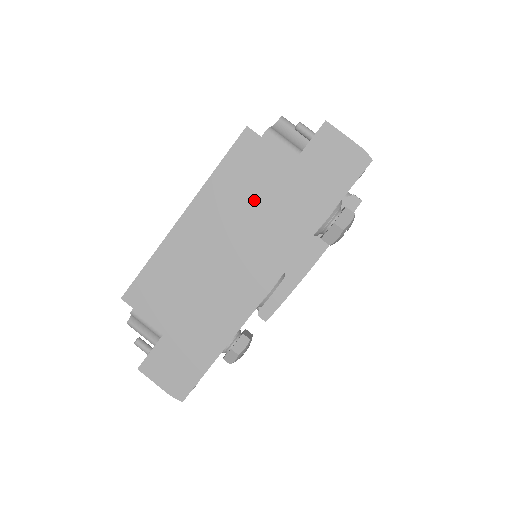
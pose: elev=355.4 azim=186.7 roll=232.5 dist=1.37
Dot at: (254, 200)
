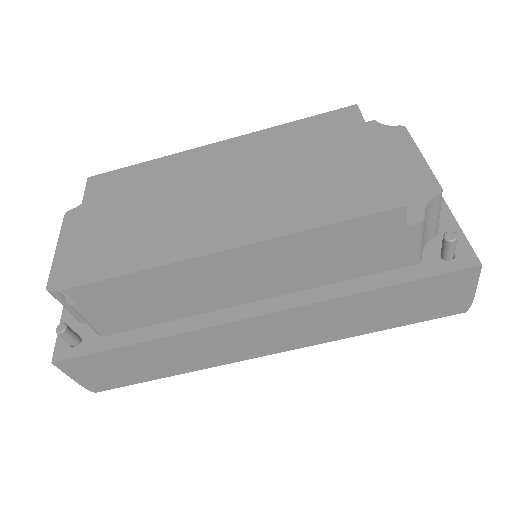
Dot at: (327, 276)
